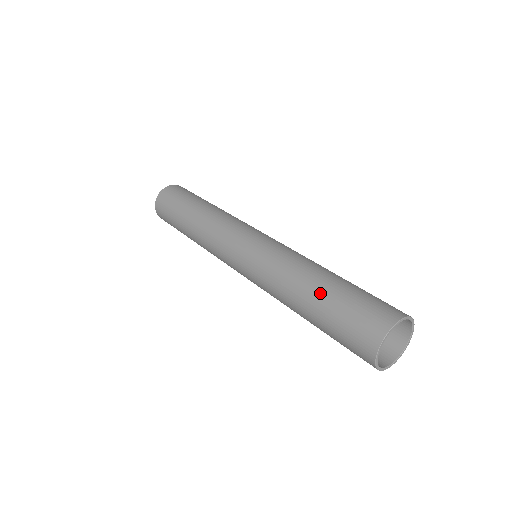
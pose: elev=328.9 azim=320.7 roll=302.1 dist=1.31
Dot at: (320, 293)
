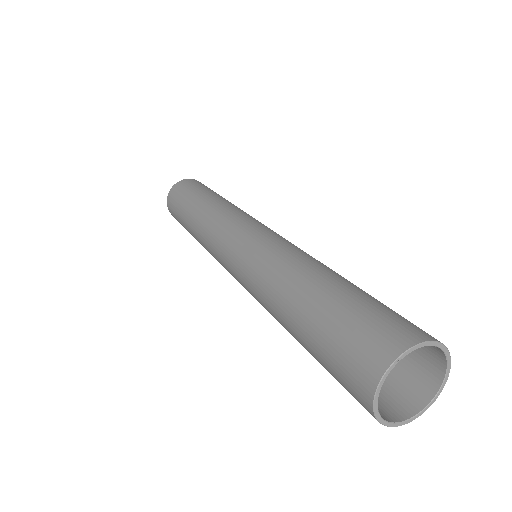
Dot at: (324, 287)
